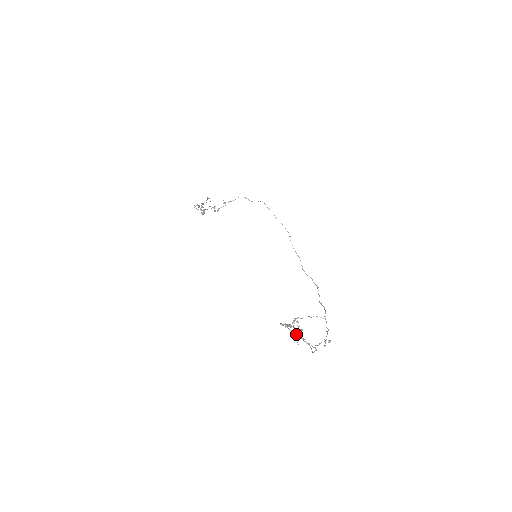
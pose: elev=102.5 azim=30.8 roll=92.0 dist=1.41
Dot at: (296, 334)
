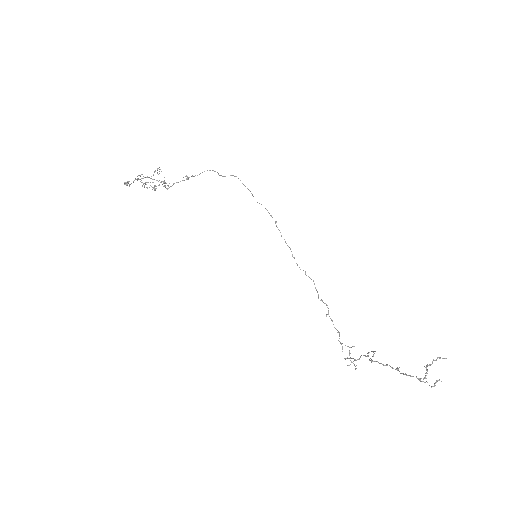
Dot at: (432, 386)
